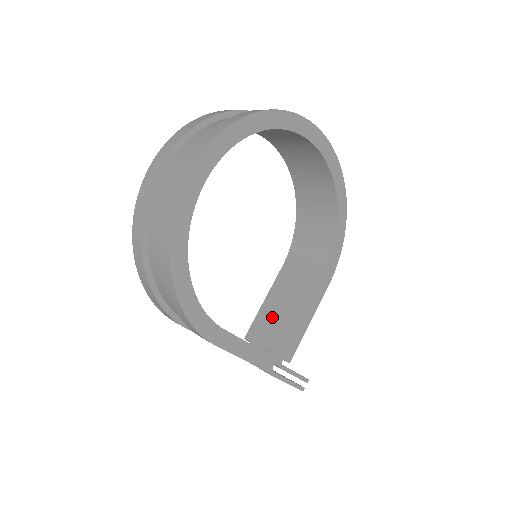
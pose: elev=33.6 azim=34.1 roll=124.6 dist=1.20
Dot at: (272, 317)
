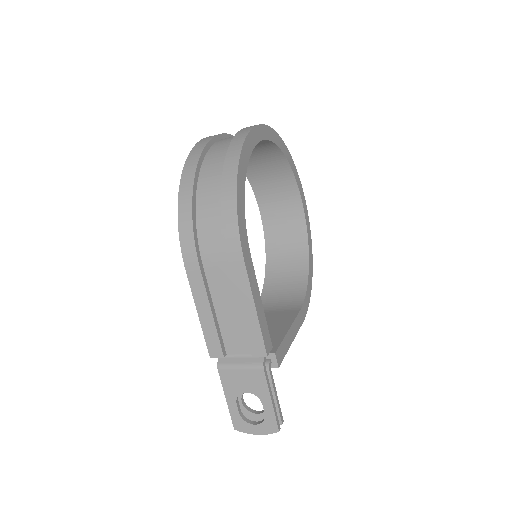
Dot at: occluded
